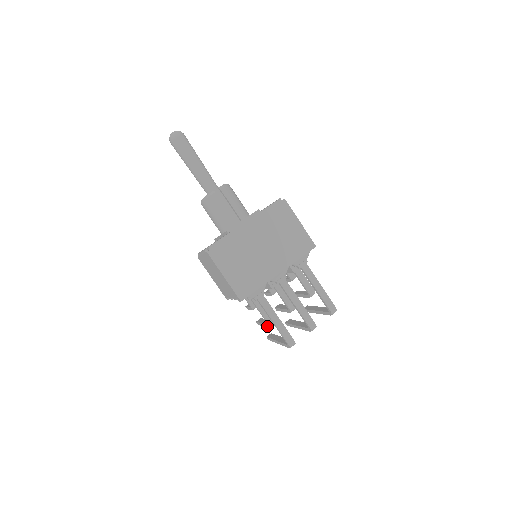
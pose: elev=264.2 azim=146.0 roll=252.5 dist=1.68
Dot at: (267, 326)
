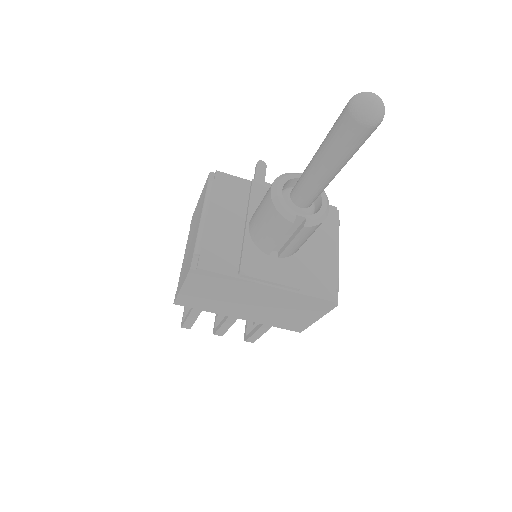
Dot at: occluded
